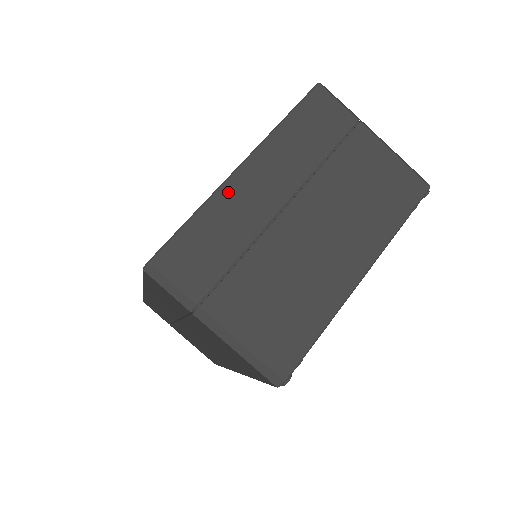
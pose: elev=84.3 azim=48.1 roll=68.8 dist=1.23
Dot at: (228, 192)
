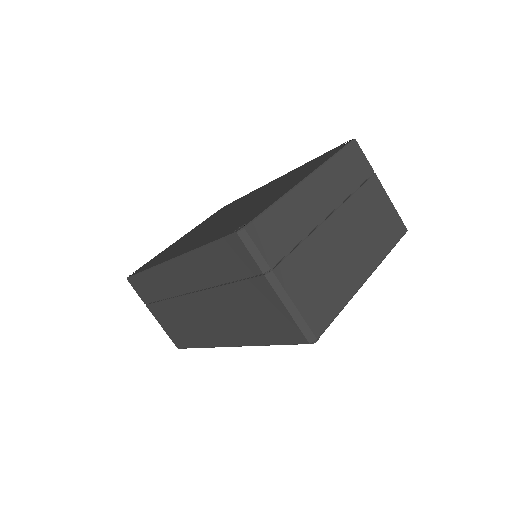
Dot at: (297, 194)
